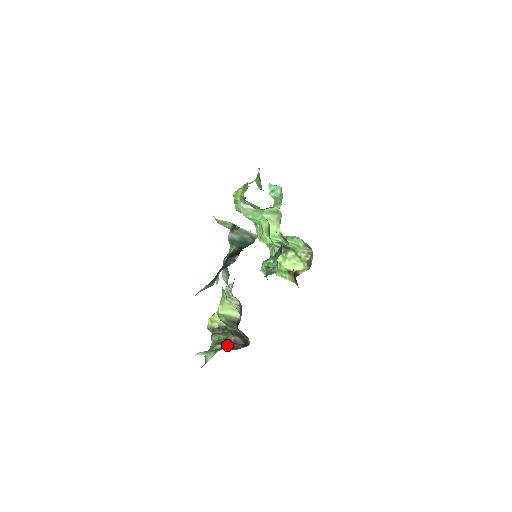
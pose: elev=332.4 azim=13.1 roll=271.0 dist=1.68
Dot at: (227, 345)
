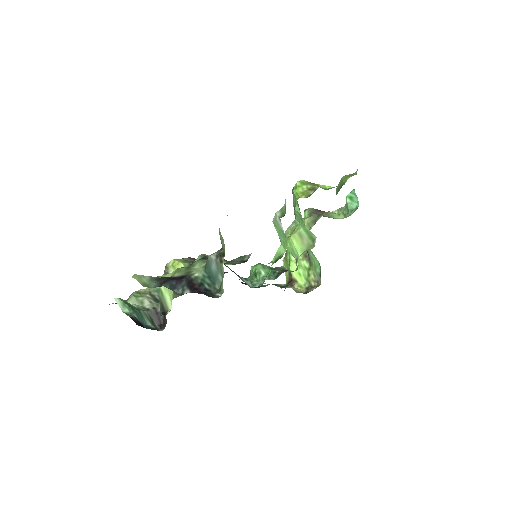
Dot at: (149, 310)
